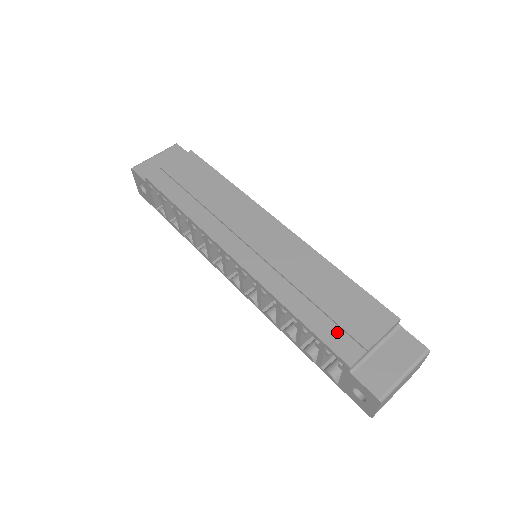
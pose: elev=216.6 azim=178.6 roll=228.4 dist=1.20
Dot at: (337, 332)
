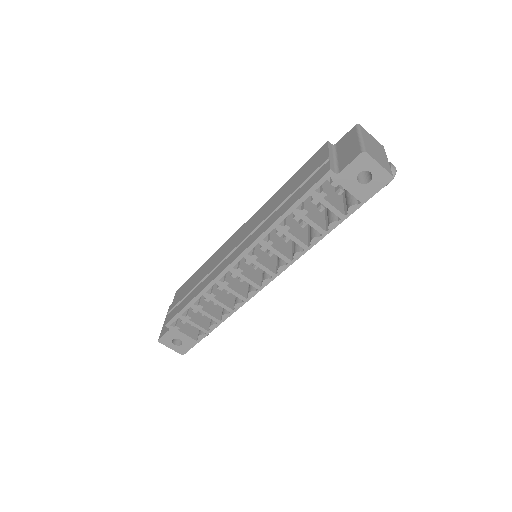
Dot at: (309, 181)
